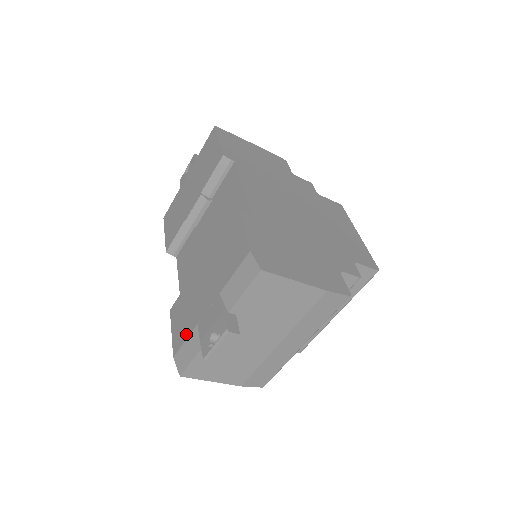
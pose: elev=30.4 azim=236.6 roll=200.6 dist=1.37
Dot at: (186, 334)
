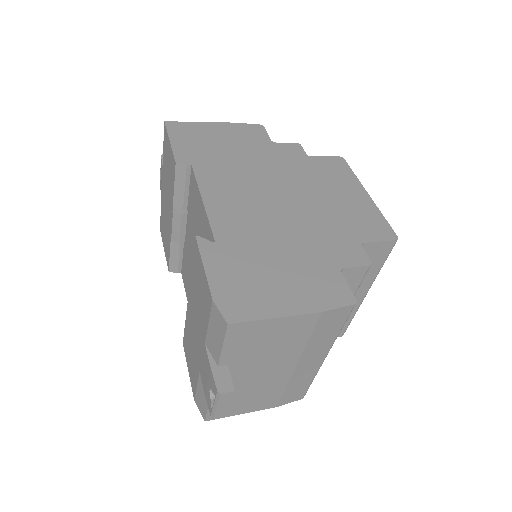
Dot at: (196, 379)
